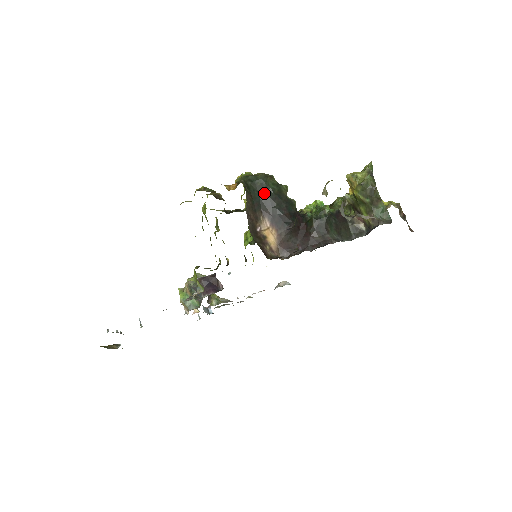
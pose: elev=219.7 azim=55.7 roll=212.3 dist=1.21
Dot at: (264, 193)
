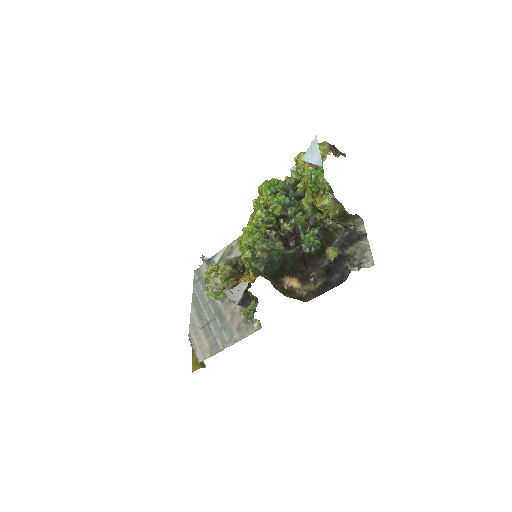
Dot at: (276, 267)
